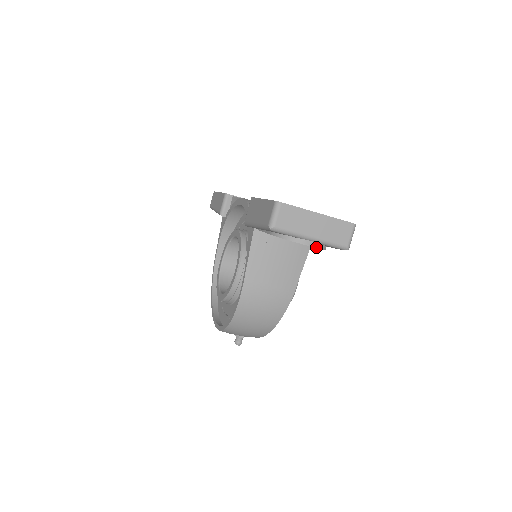
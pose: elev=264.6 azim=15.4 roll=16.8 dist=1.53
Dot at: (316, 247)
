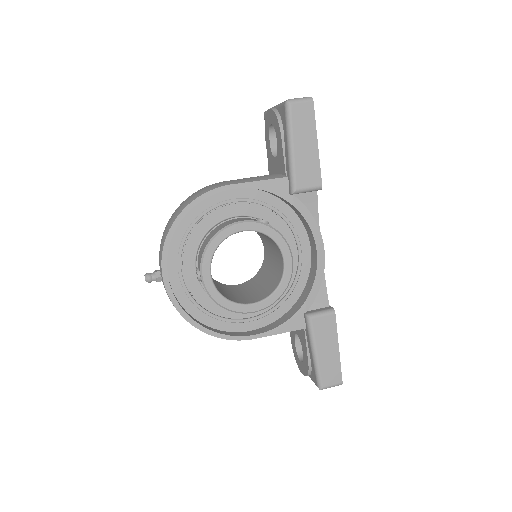
Dot at: (272, 109)
